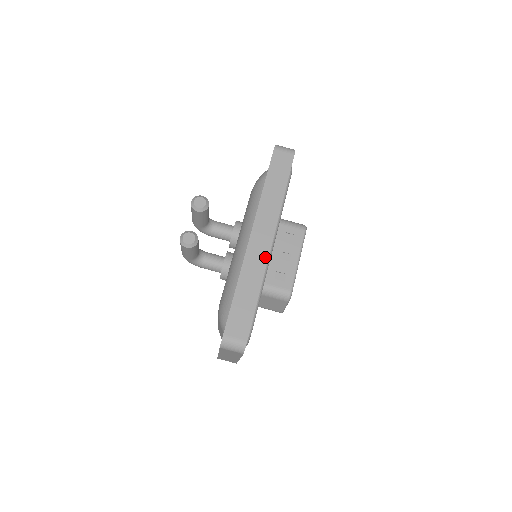
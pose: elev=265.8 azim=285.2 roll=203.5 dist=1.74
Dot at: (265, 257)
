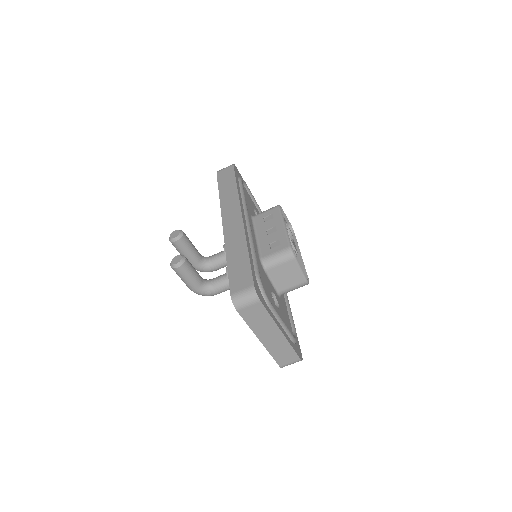
Dot at: (241, 227)
